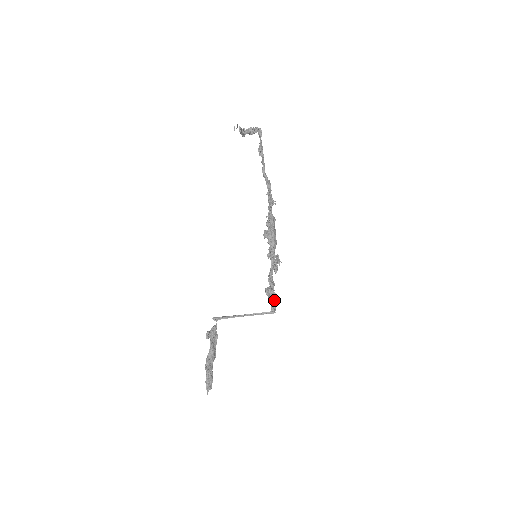
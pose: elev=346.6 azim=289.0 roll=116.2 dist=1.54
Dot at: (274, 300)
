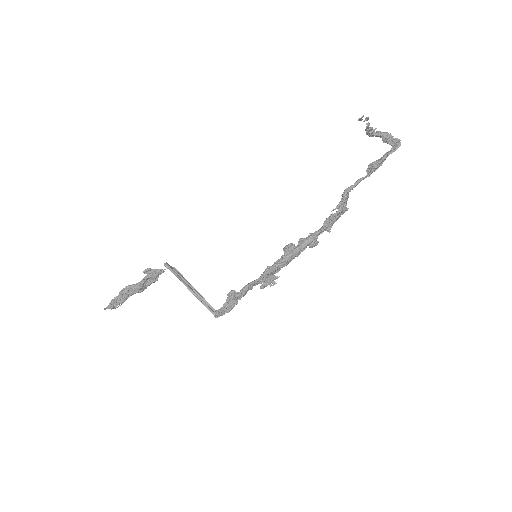
Dot at: (228, 307)
